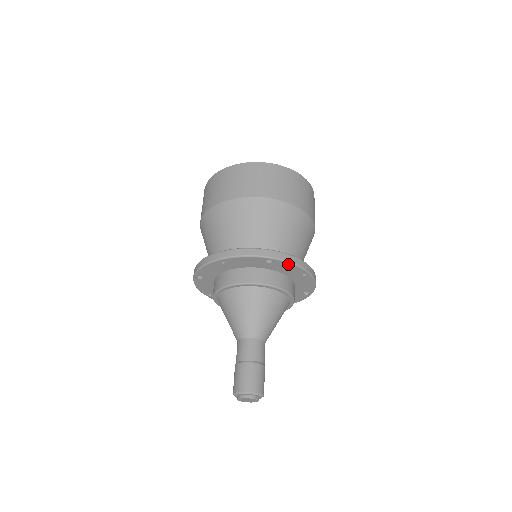
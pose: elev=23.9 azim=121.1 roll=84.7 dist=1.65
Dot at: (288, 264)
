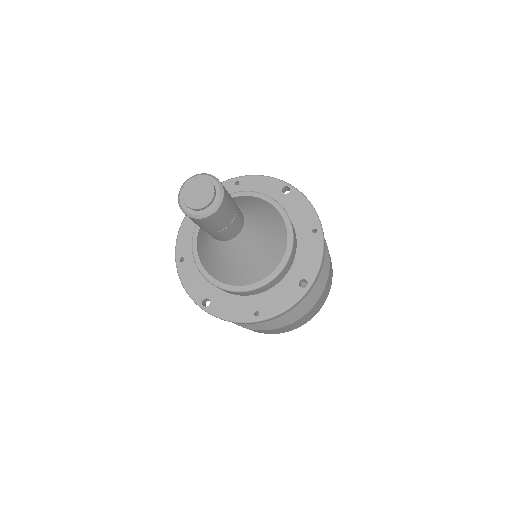
Dot at: (304, 201)
